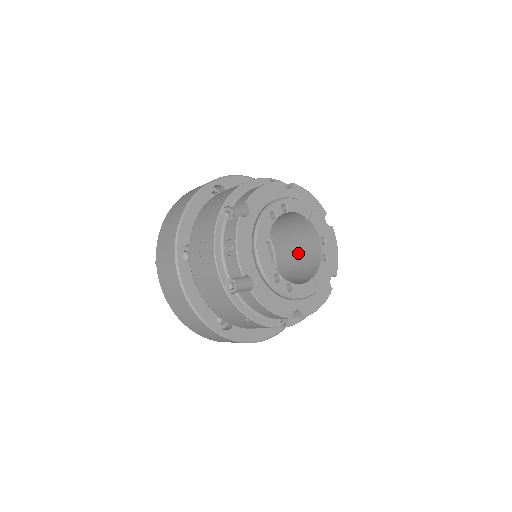
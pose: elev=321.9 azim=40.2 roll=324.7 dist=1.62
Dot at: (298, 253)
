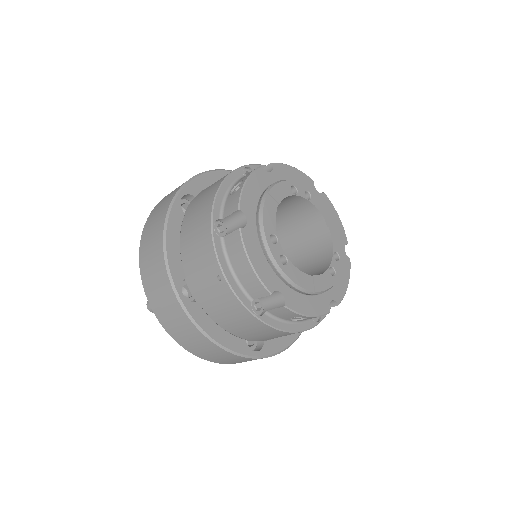
Dot at: (303, 270)
